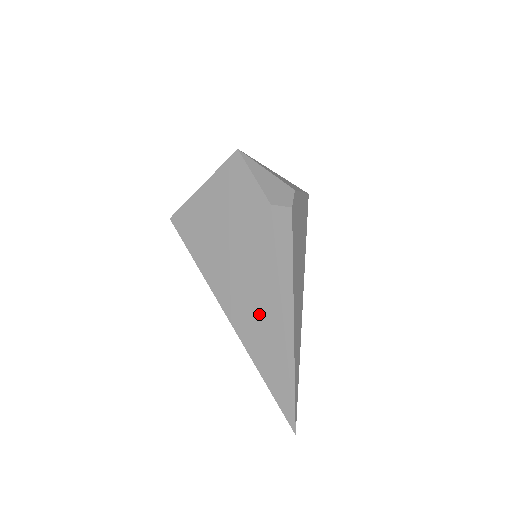
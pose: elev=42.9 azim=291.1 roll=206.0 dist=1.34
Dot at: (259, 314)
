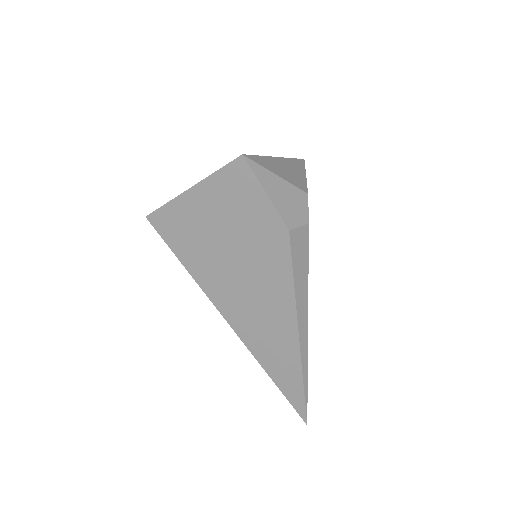
Dot at: (271, 332)
